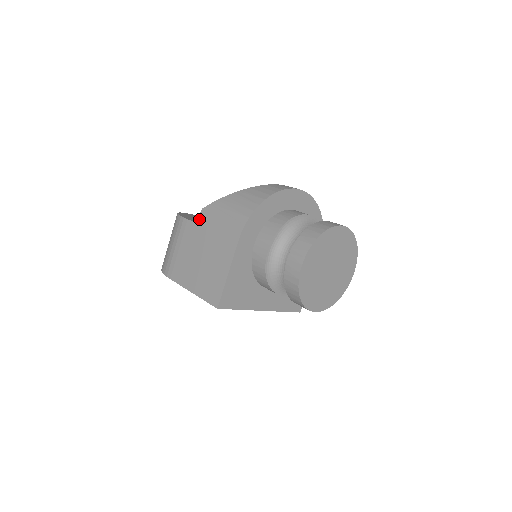
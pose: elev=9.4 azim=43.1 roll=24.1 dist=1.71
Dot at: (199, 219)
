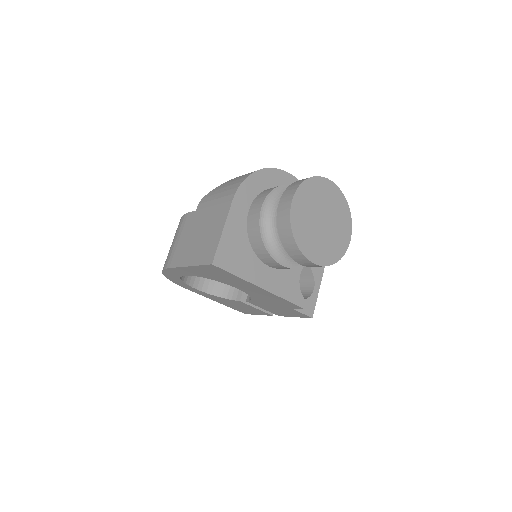
Dot at: (199, 206)
